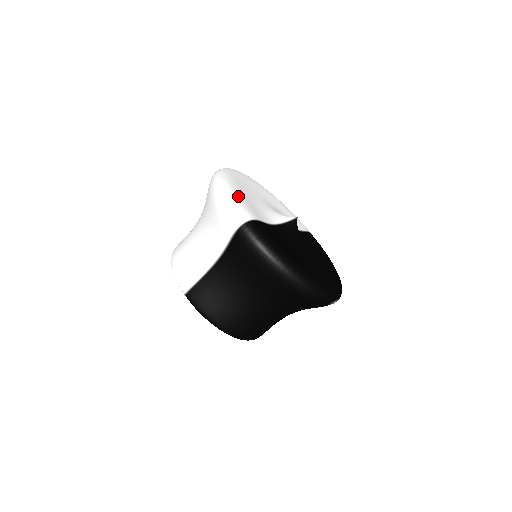
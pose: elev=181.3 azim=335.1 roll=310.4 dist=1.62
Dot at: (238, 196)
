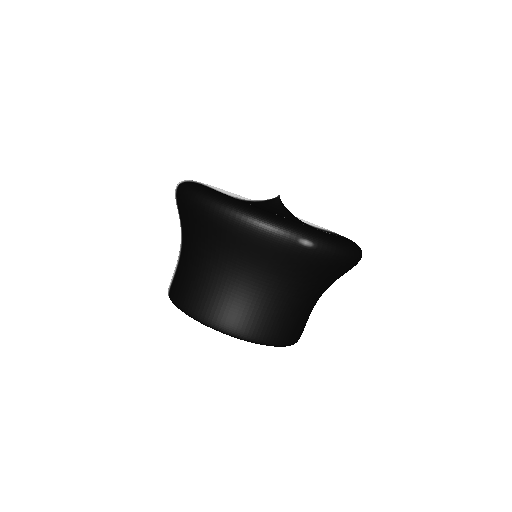
Dot at: occluded
